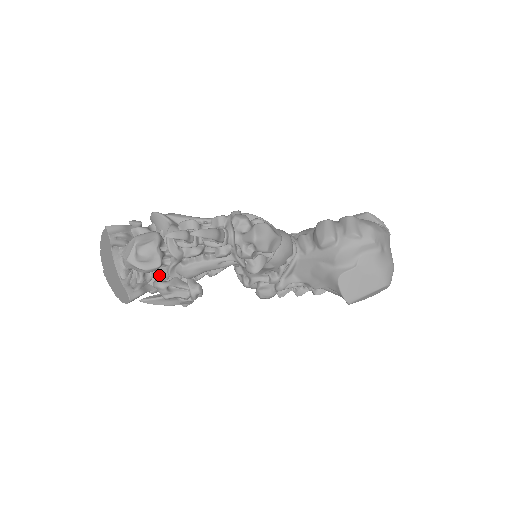
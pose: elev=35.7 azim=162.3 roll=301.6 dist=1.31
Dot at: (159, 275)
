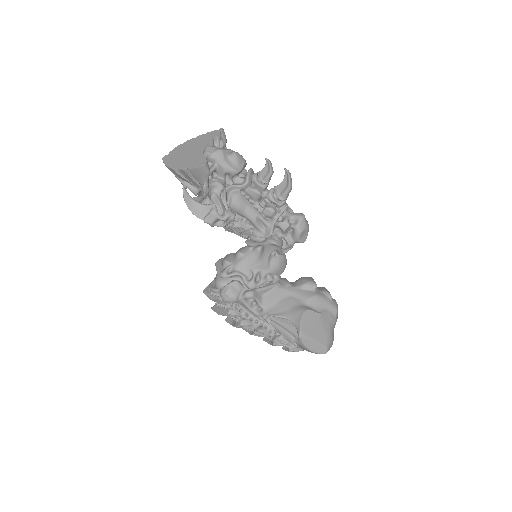
Dot at: (222, 181)
